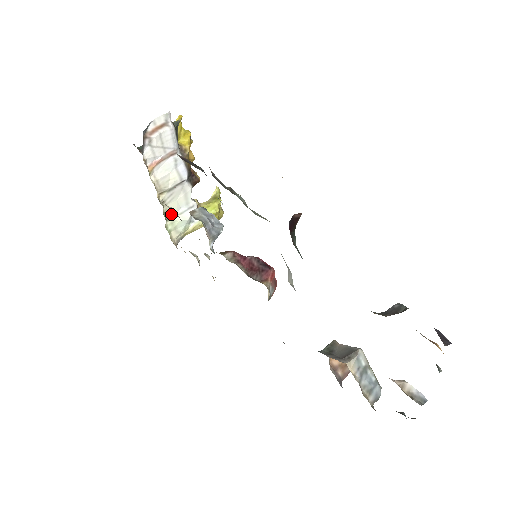
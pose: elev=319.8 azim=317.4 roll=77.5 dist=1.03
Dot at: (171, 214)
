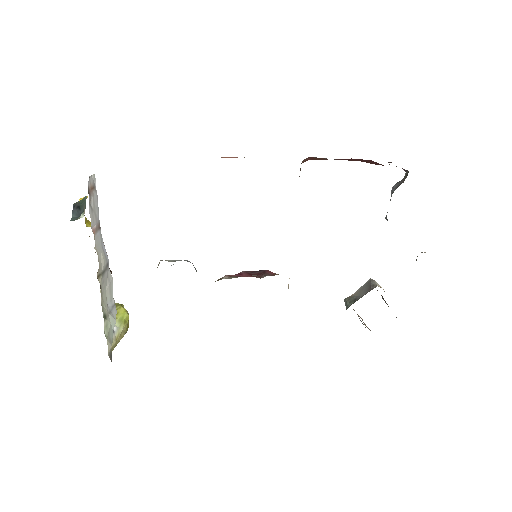
Dot at: (104, 311)
